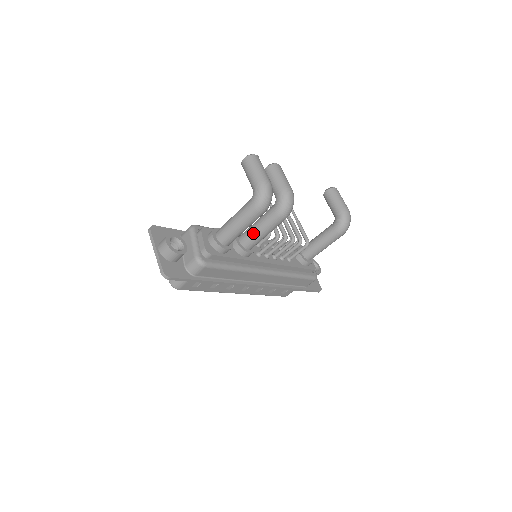
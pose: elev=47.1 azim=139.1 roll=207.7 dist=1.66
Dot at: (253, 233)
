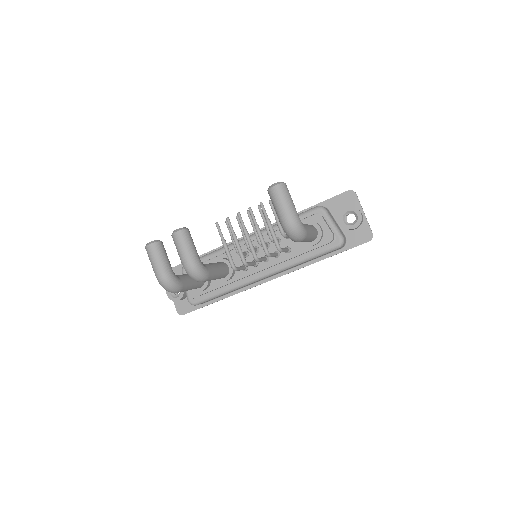
Dot at: occluded
